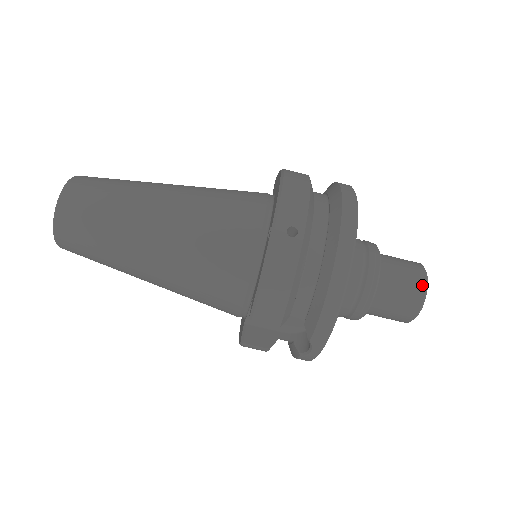
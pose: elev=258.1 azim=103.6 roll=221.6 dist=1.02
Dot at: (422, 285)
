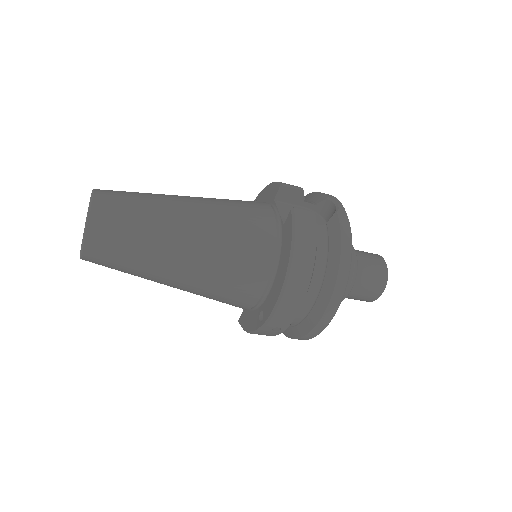
Dot at: (374, 299)
